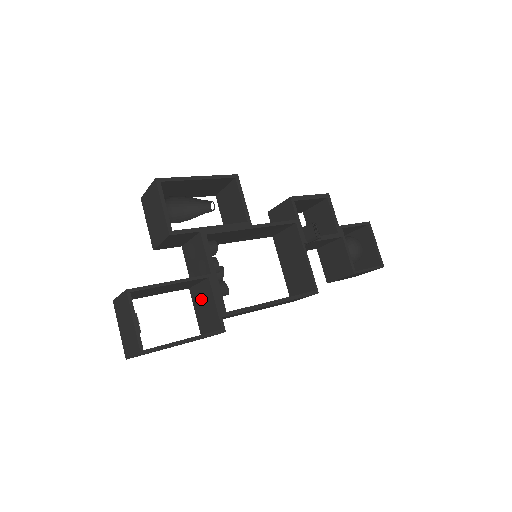
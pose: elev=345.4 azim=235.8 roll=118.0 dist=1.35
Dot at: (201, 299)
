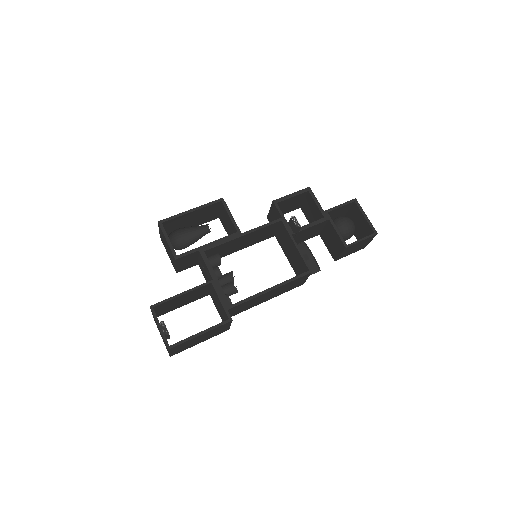
Dot at: (215, 300)
